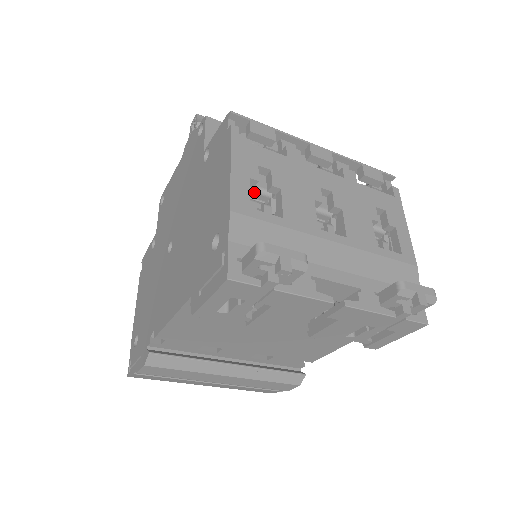
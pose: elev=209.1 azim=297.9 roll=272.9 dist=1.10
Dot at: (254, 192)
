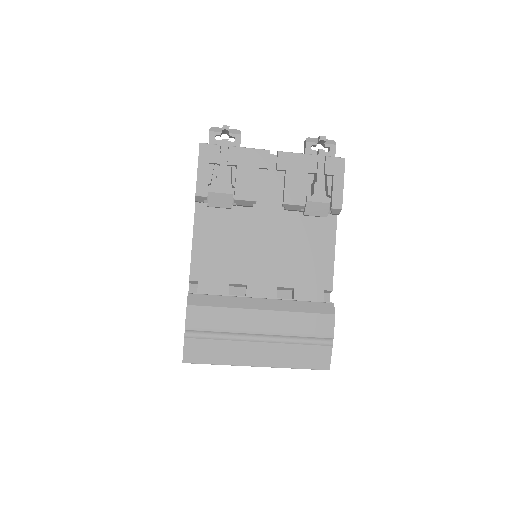
Dot at: occluded
